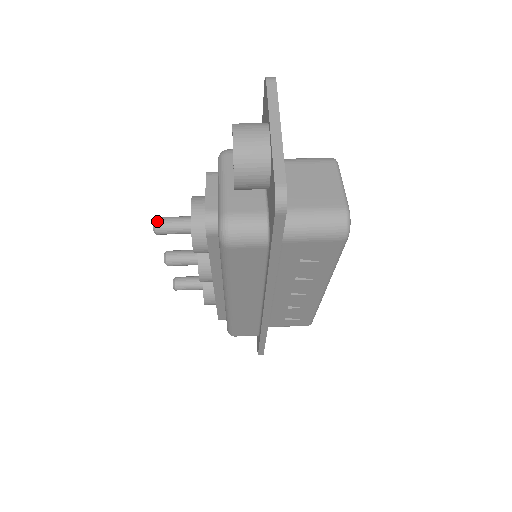
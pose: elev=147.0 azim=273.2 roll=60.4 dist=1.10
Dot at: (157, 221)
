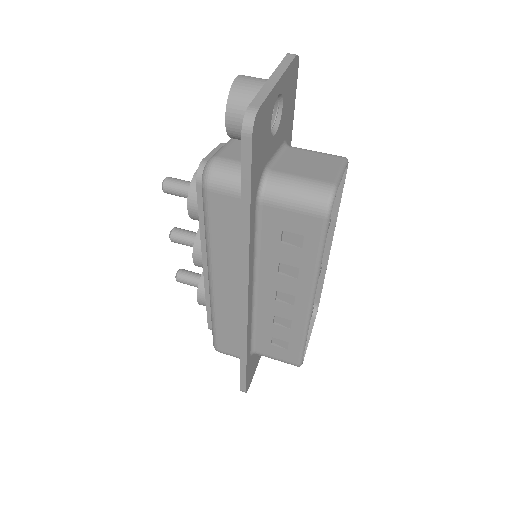
Dot at: (168, 178)
